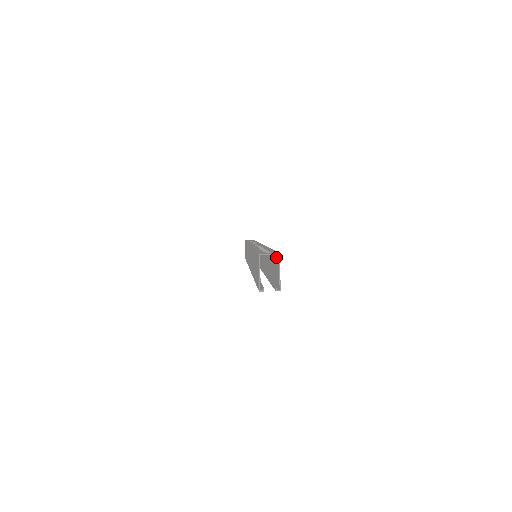
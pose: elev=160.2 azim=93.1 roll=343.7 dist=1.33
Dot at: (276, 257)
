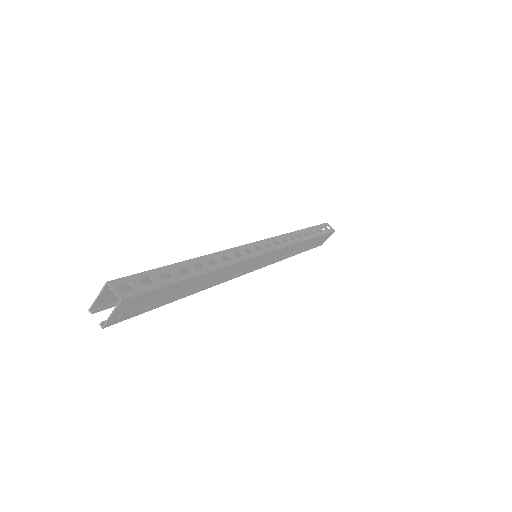
Dot at: (141, 296)
